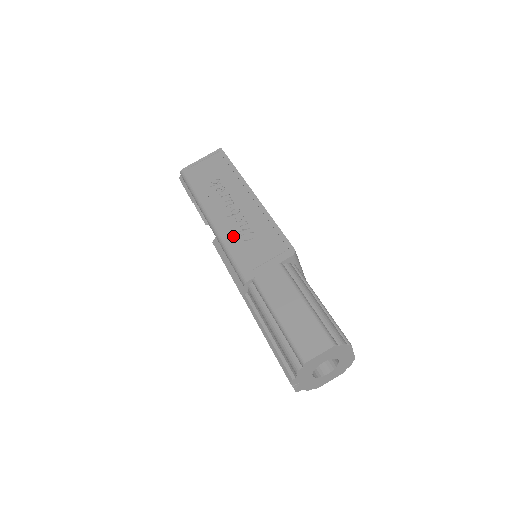
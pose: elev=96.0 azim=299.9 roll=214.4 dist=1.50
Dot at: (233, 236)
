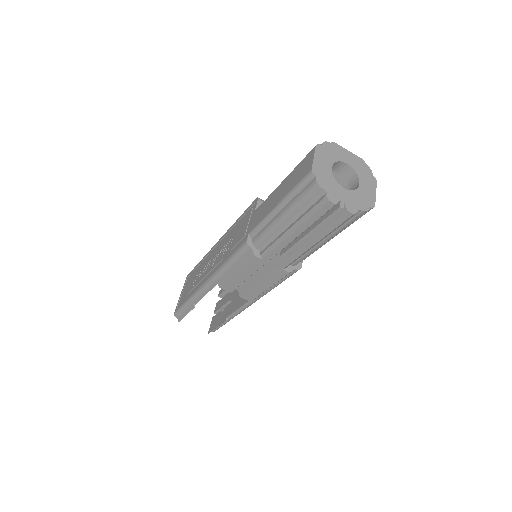
Dot at: (222, 258)
